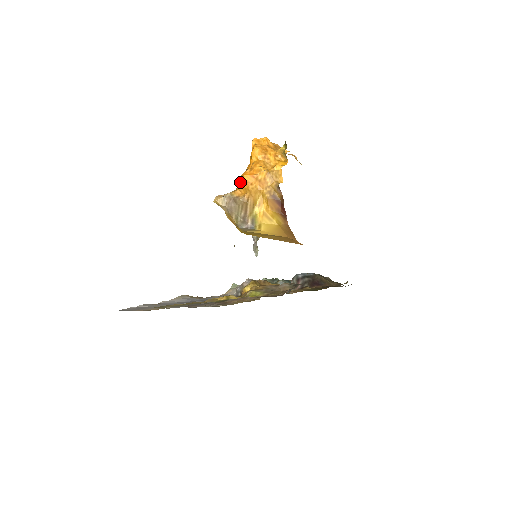
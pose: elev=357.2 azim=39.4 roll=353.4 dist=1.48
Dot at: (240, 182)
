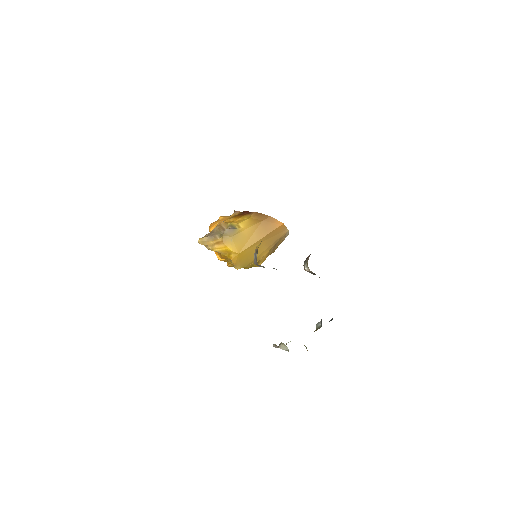
Dot at: (210, 228)
